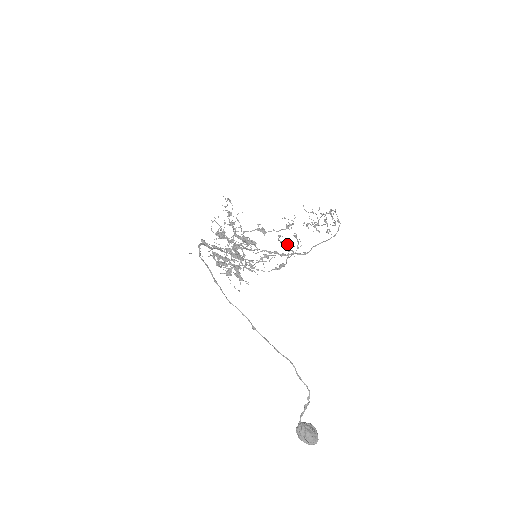
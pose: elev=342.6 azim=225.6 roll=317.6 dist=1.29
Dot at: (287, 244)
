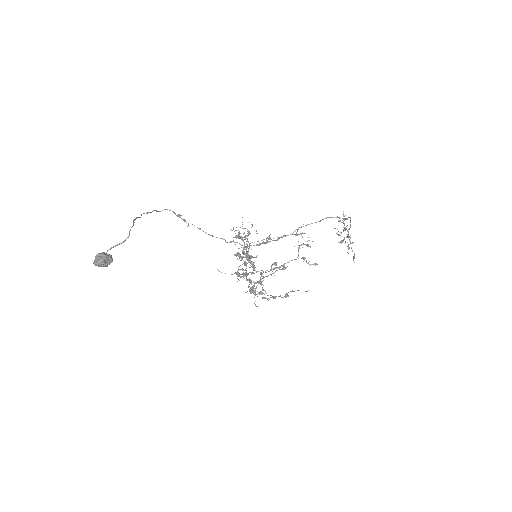
Dot at: (305, 258)
